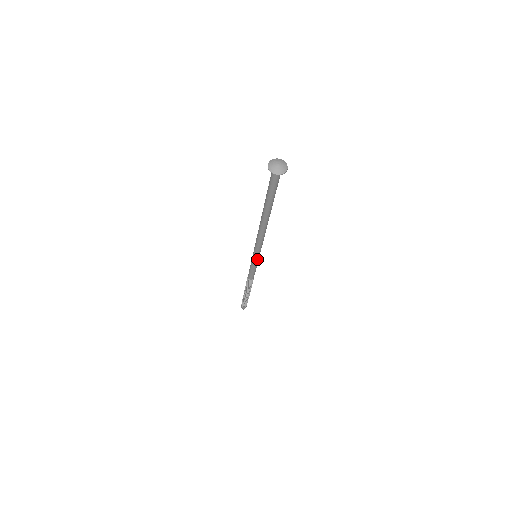
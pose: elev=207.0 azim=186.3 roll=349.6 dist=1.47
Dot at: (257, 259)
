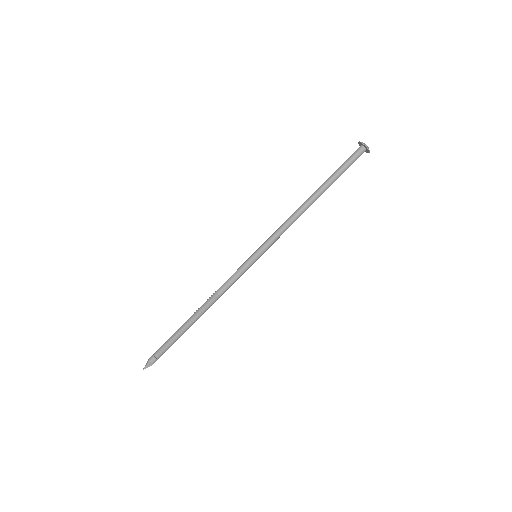
Dot at: (254, 257)
